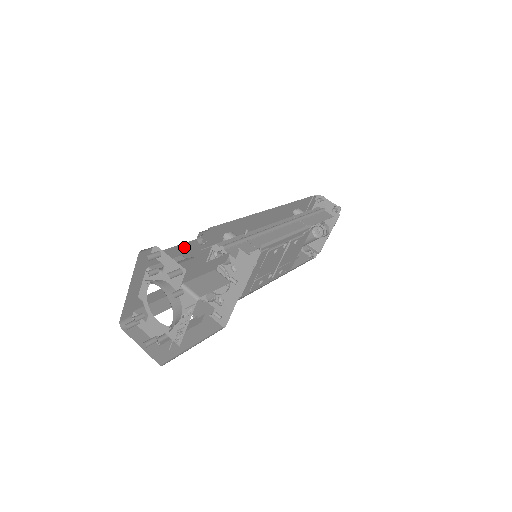
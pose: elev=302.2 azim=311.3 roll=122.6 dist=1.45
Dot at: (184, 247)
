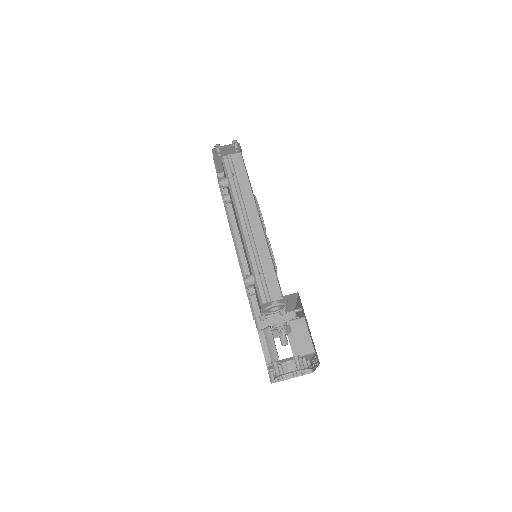
Dot at: occluded
